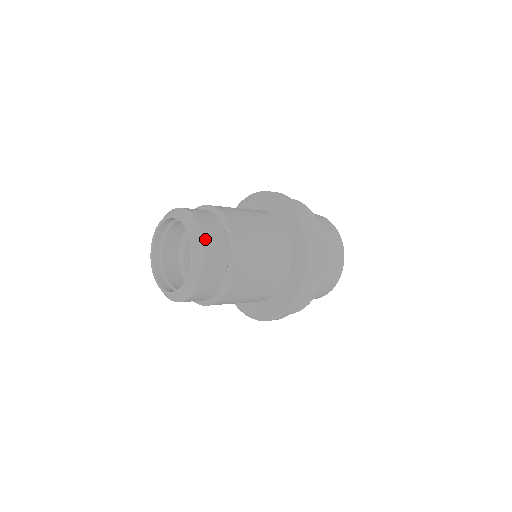
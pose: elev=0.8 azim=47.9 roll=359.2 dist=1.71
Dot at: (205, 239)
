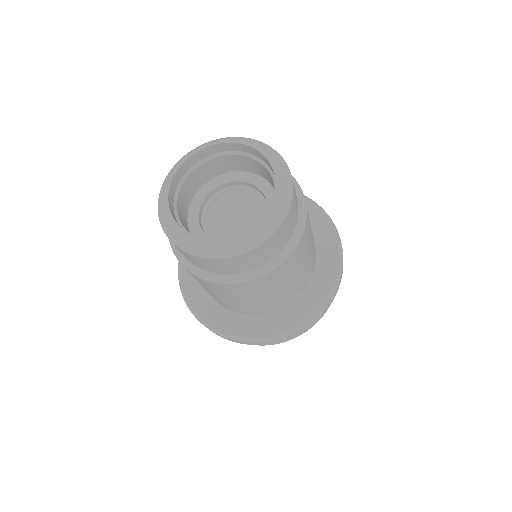
Dot at: occluded
